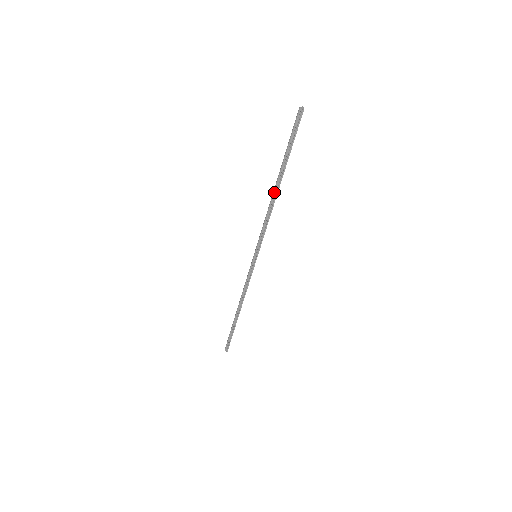
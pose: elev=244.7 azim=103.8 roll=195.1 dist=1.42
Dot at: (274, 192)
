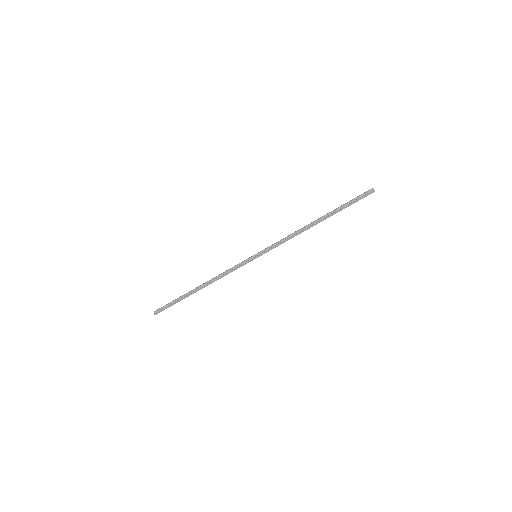
Dot at: (312, 224)
